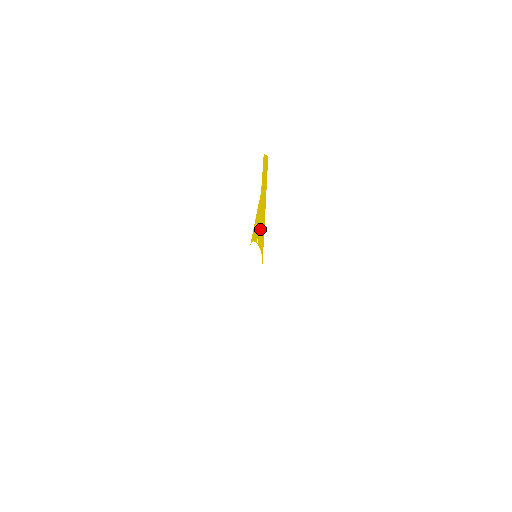
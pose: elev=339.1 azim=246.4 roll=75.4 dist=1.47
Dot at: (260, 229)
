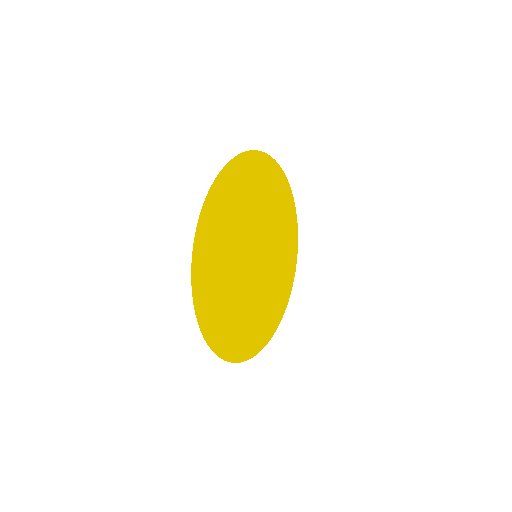
Dot at: (264, 227)
